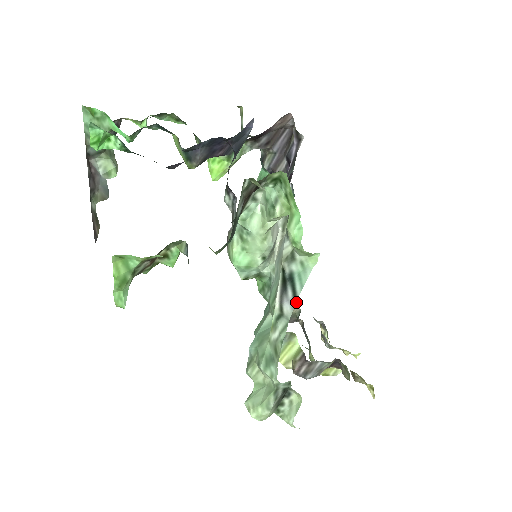
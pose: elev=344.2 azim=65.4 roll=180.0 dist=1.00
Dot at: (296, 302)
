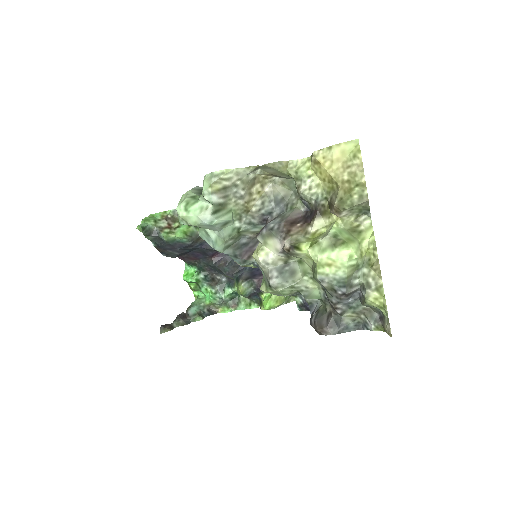
Dot at: occluded
